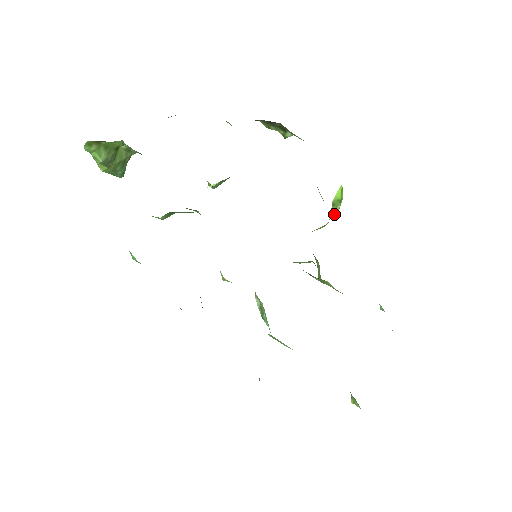
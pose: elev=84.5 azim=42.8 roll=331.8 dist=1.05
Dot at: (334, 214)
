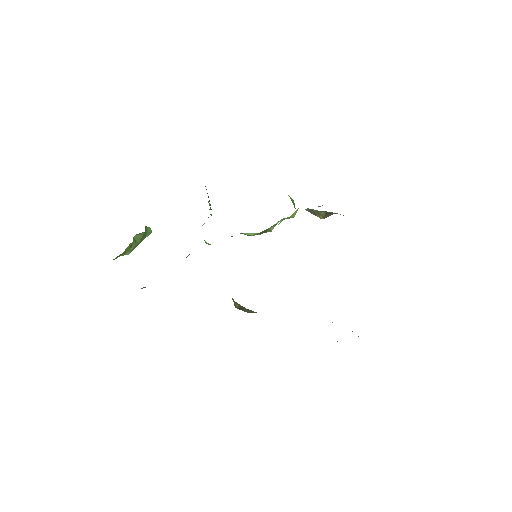
Dot at: occluded
